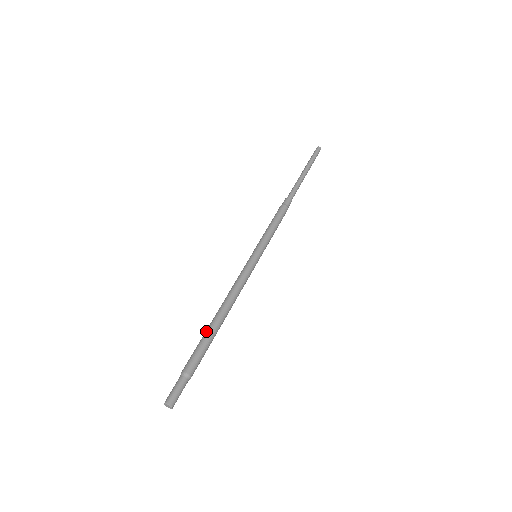
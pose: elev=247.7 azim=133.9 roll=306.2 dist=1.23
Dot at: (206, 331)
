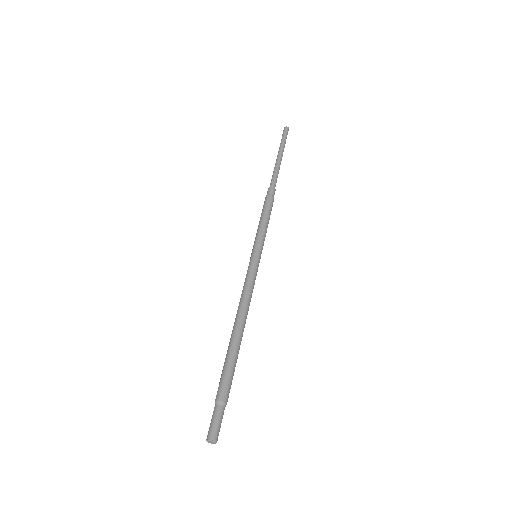
Dot at: (229, 349)
